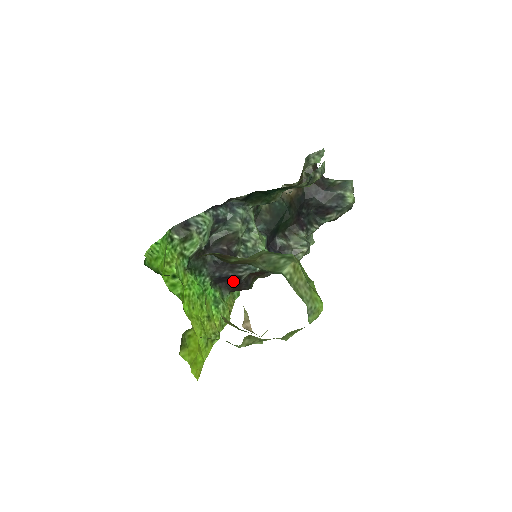
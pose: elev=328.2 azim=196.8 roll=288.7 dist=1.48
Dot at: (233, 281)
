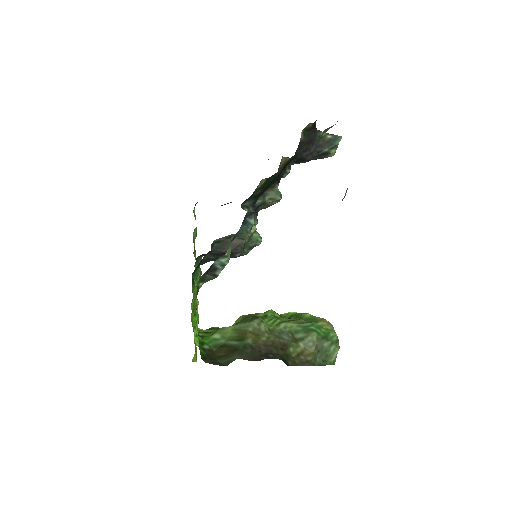
Dot at: occluded
